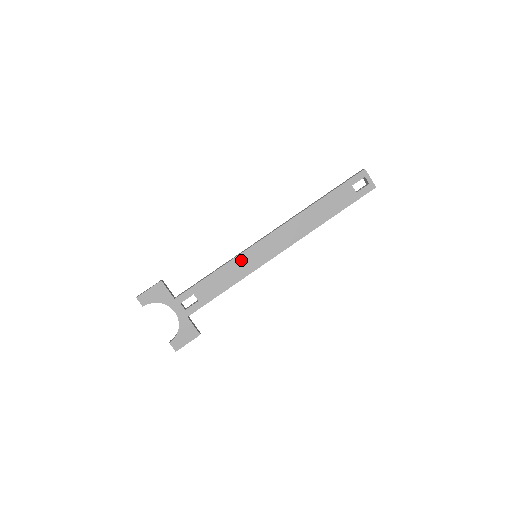
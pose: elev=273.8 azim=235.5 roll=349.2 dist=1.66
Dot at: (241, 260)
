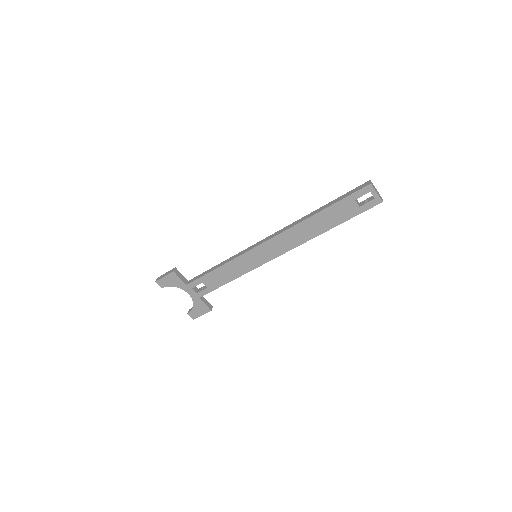
Dot at: (241, 260)
